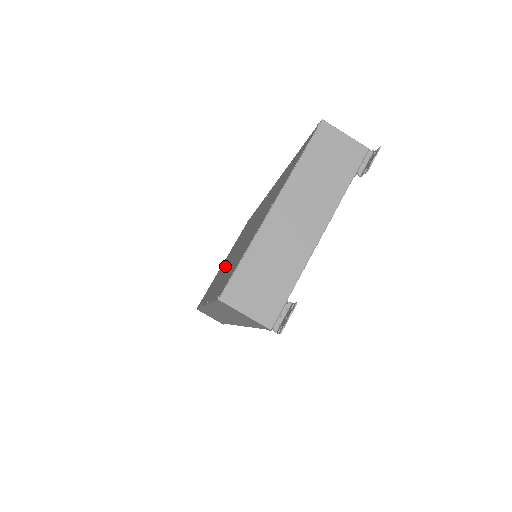
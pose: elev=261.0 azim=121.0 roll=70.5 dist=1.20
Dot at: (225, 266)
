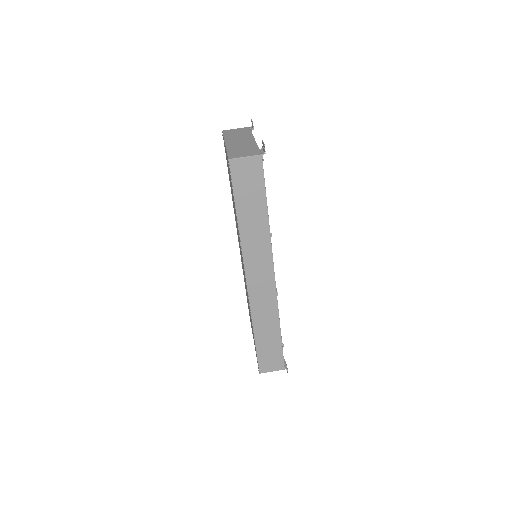
Dot at: (244, 275)
